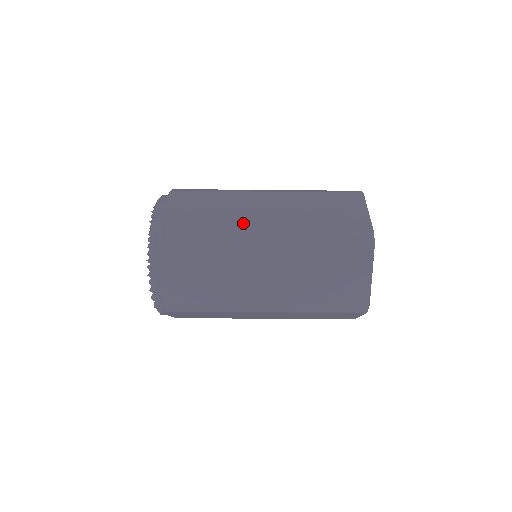
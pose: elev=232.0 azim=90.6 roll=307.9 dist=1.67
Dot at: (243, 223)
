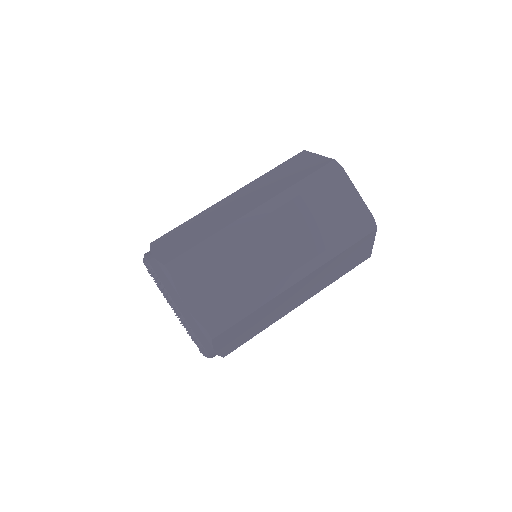
Dot at: (228, 219)
